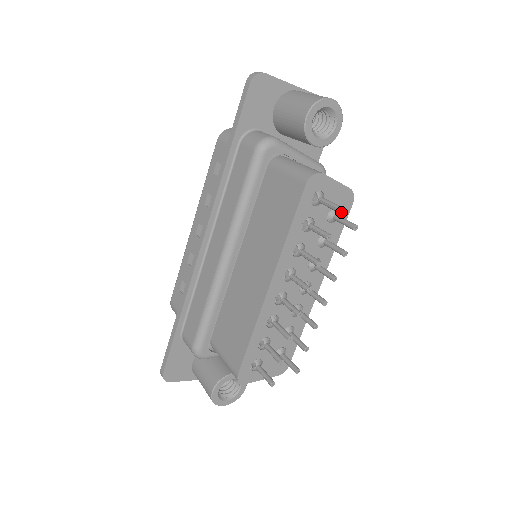
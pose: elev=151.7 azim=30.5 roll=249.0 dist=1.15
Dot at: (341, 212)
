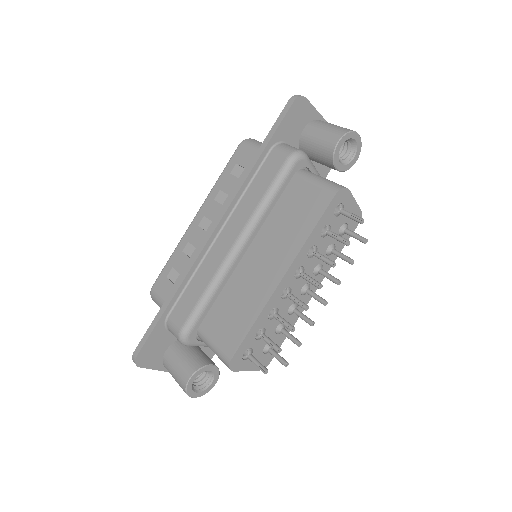
Dot at: (349, 228)
